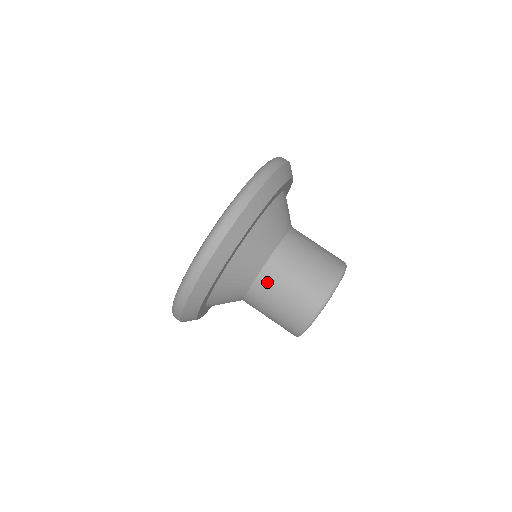
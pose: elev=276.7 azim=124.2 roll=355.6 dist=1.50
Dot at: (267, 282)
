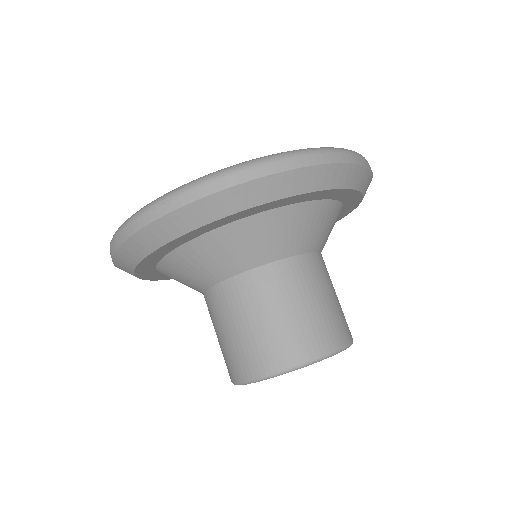
Dot at: (209, 306)
